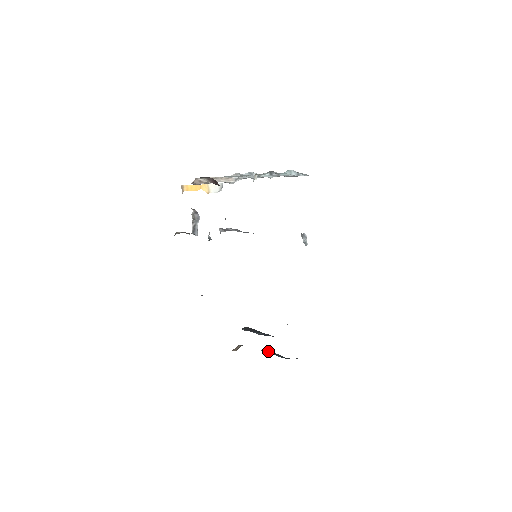
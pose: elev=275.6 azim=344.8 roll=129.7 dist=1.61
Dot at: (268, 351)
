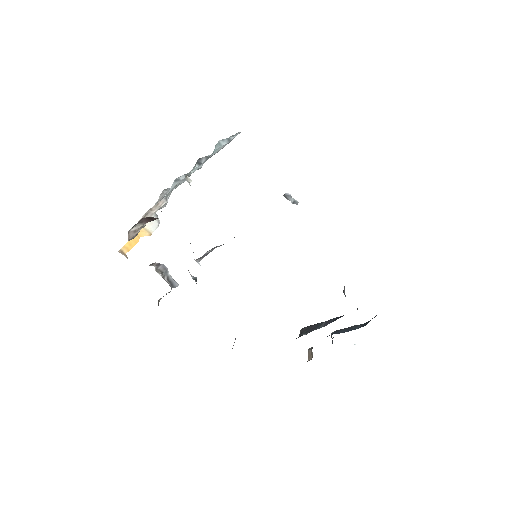
Dot at: (341, 332)
